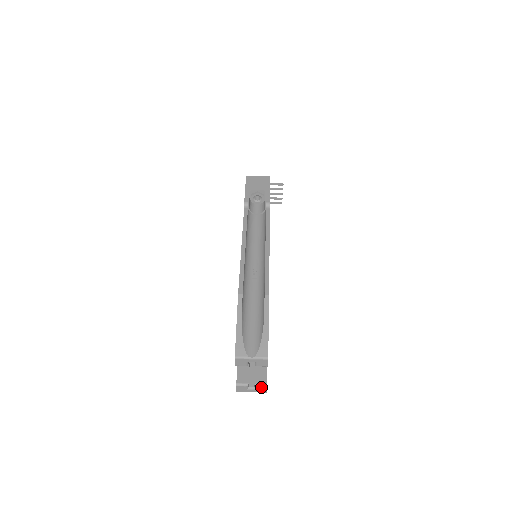
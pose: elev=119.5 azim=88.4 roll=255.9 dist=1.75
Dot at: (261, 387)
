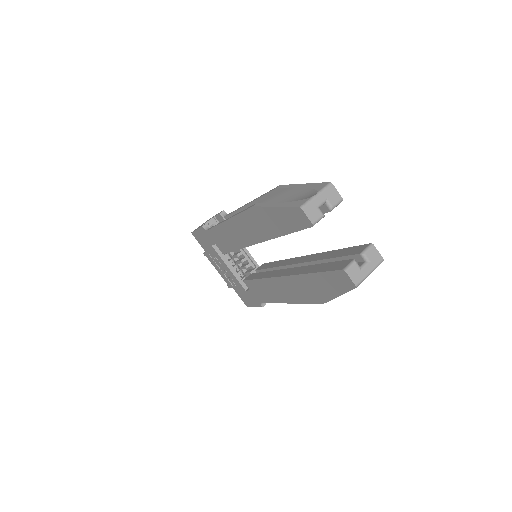
Dot at: (370, 251)
